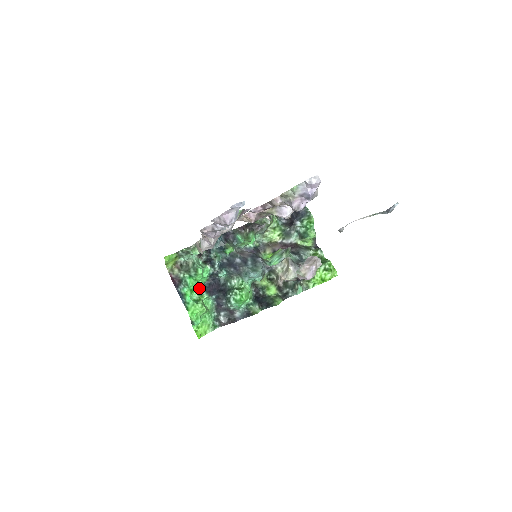
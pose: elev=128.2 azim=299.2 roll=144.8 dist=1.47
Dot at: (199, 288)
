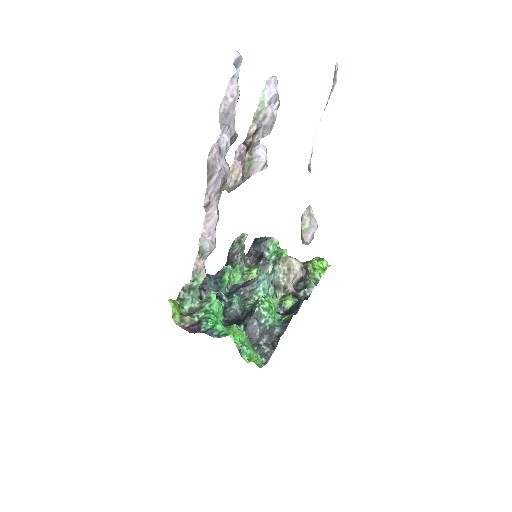
Dot at: occluded
